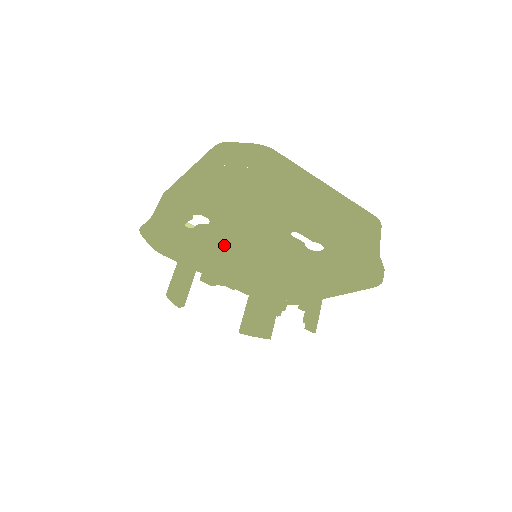
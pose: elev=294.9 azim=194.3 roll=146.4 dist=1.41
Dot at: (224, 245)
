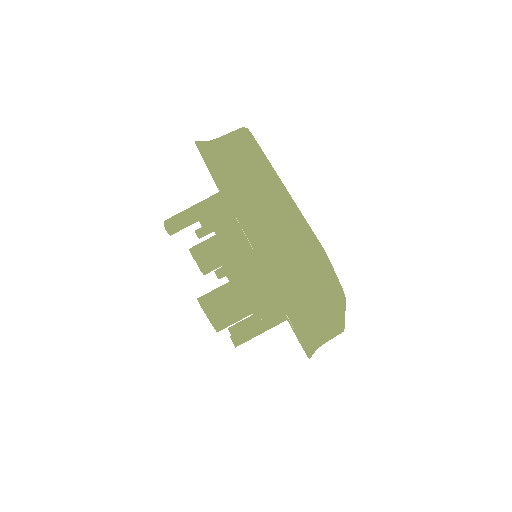
Dot at: (239, 293)
